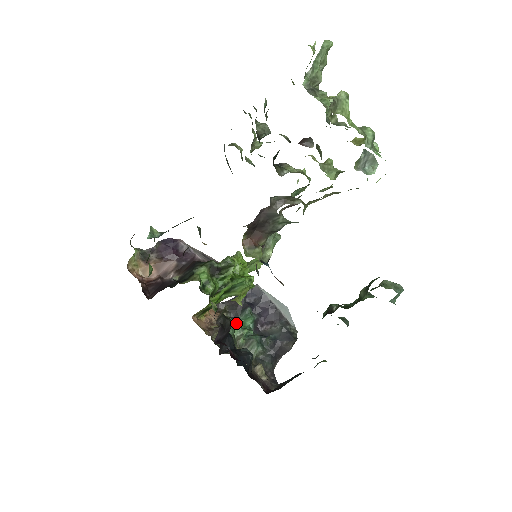
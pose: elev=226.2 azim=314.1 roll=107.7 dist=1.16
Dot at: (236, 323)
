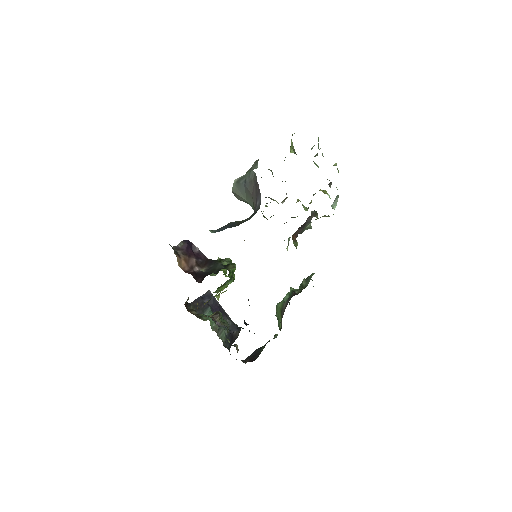
Dot at: (207, 317)
